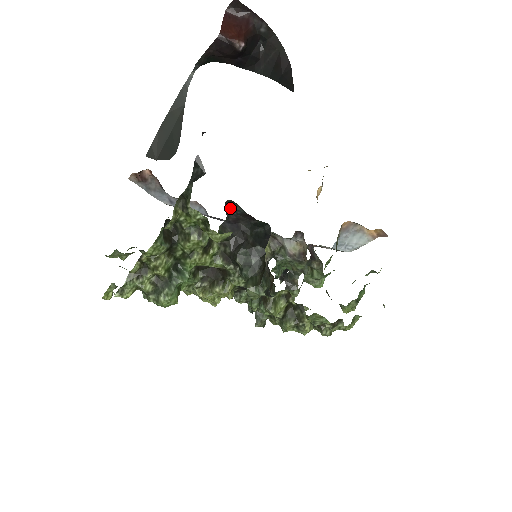
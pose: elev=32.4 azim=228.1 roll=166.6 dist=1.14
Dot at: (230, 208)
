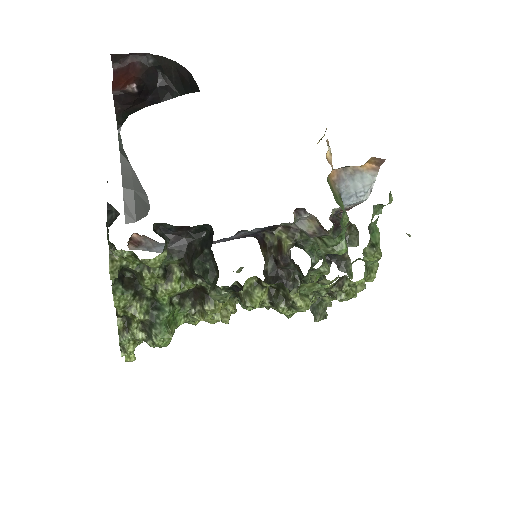
Dot at: (164, 230)
